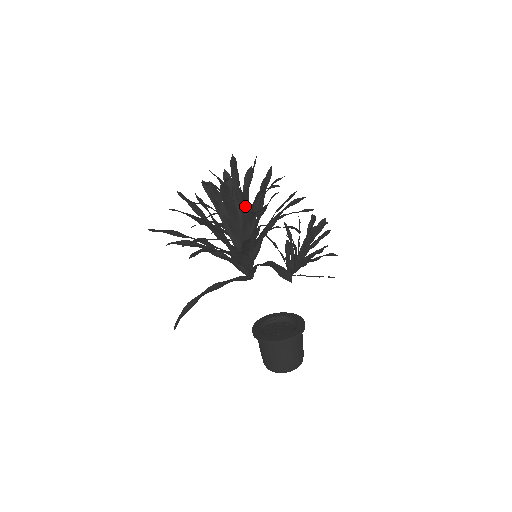
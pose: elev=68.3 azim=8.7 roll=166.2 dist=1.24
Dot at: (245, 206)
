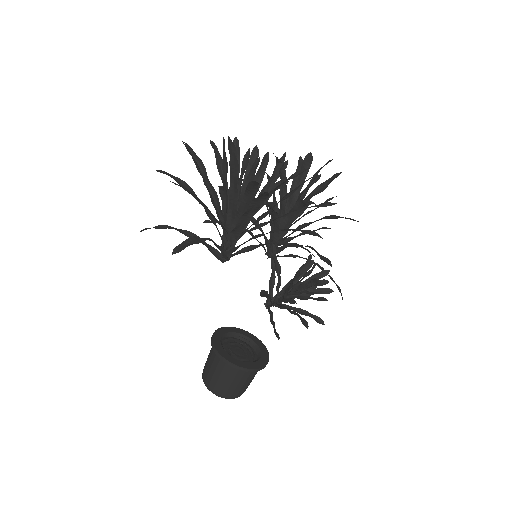
Dot at: (235, 175)
